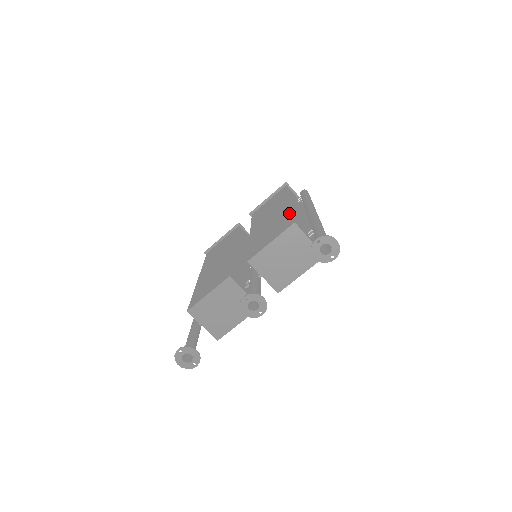
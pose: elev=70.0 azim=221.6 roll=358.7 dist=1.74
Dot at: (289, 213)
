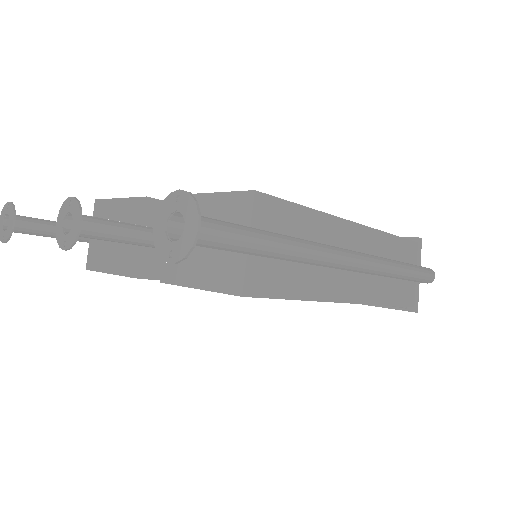
Dot at: (304, 207)
